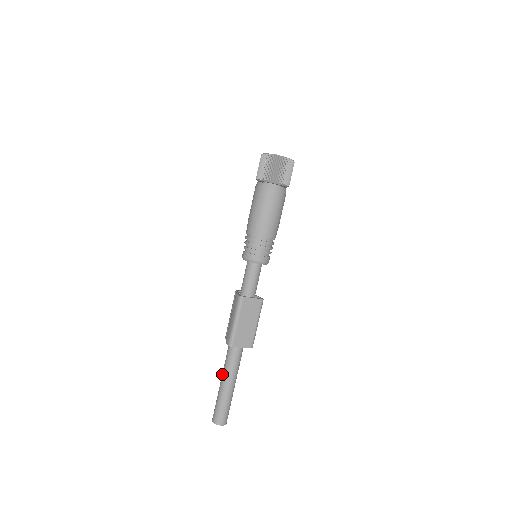
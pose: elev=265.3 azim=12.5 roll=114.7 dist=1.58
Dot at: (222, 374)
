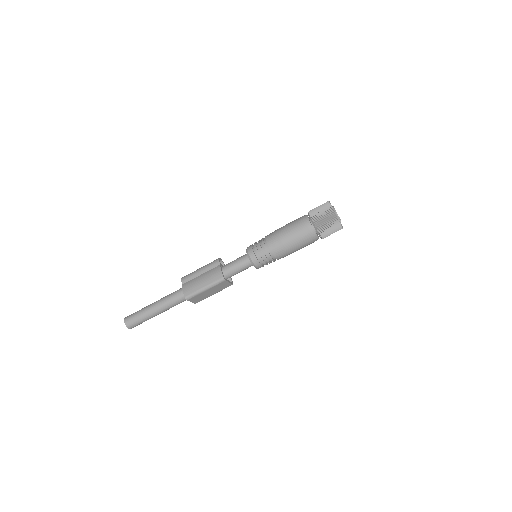
Dot at: (160, 302)
